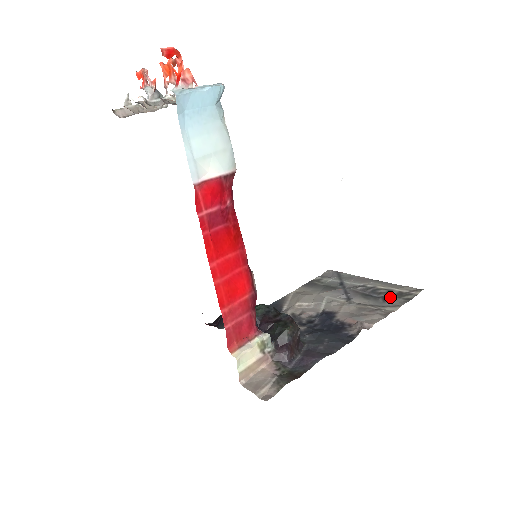
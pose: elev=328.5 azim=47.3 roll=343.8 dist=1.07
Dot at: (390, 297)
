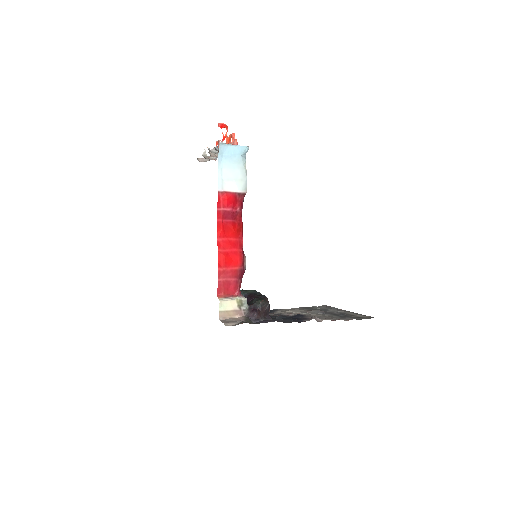
Dot at: (350, 317)
